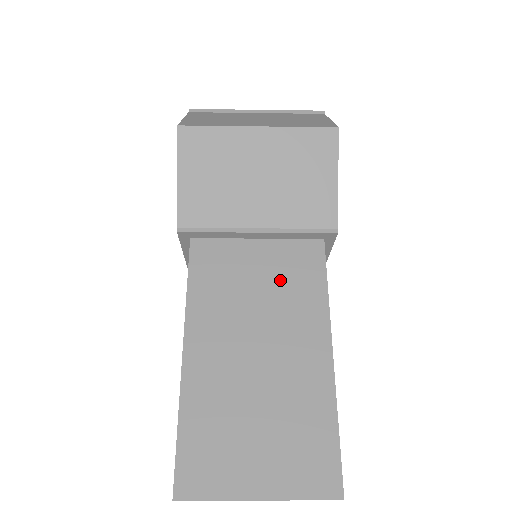
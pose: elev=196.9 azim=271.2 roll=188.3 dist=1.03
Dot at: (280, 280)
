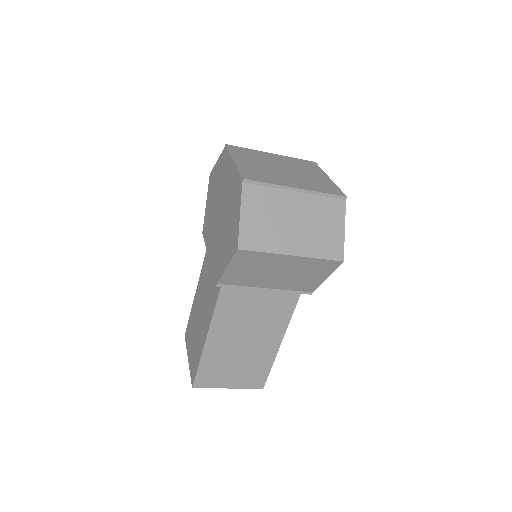
Dot at: (269, 309)
